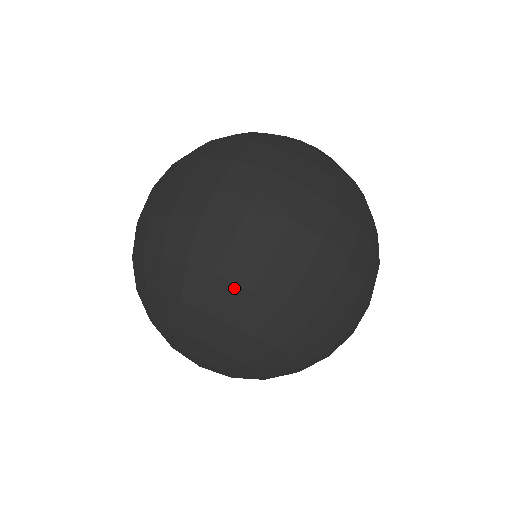
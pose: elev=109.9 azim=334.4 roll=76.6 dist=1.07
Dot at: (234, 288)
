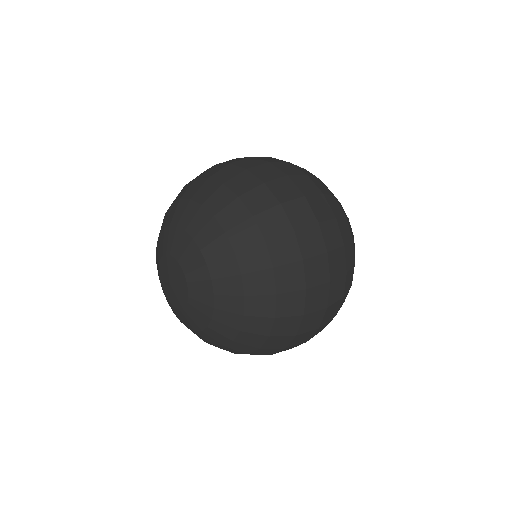
Dot at: (257, 231)
